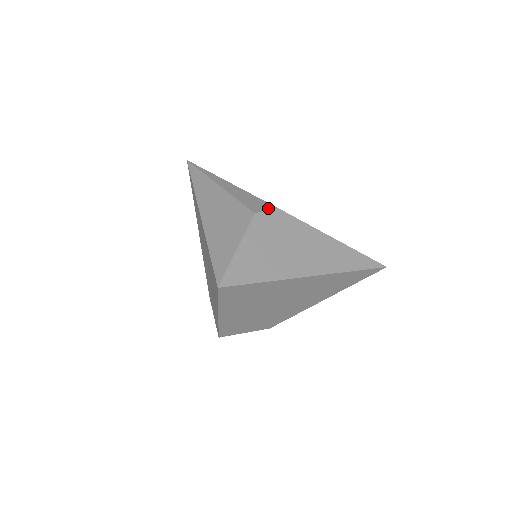
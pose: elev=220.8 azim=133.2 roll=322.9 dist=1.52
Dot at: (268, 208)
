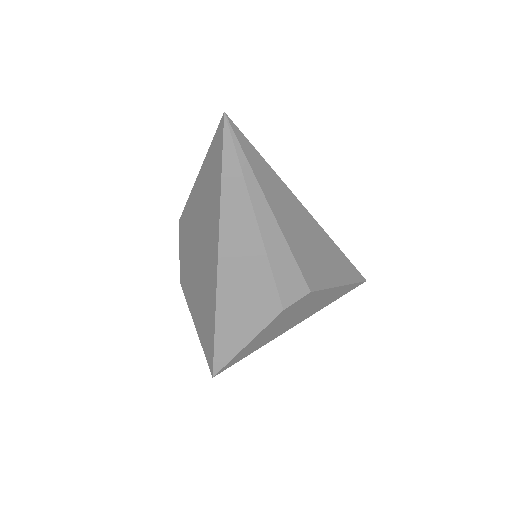
Dot at: (301, 295)
